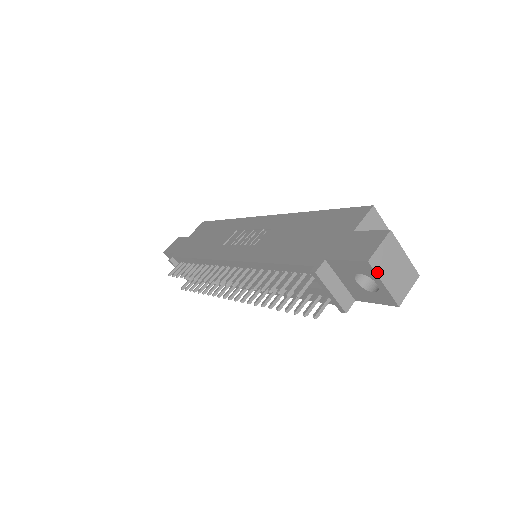
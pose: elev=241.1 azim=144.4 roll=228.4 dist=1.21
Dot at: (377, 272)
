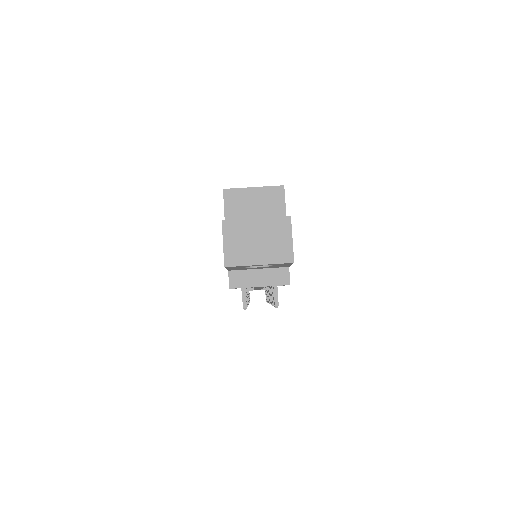
Dot at: (242, 264)
